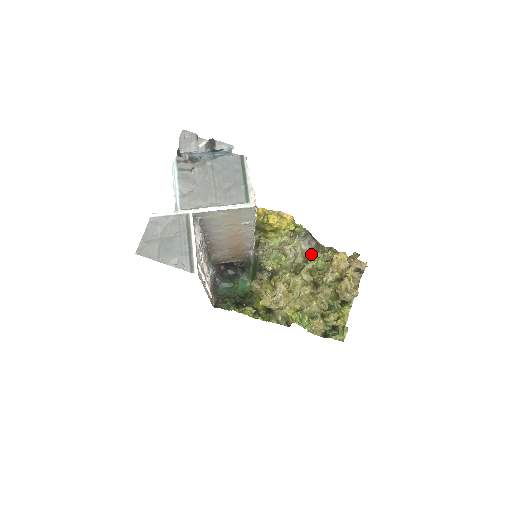
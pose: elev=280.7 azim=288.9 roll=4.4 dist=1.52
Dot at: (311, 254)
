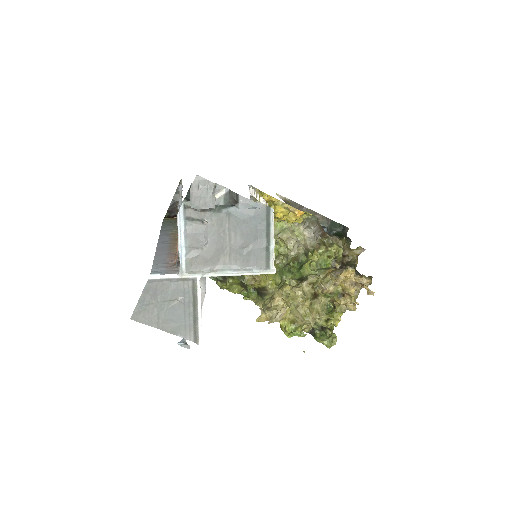
Dot at: (315, 251)
